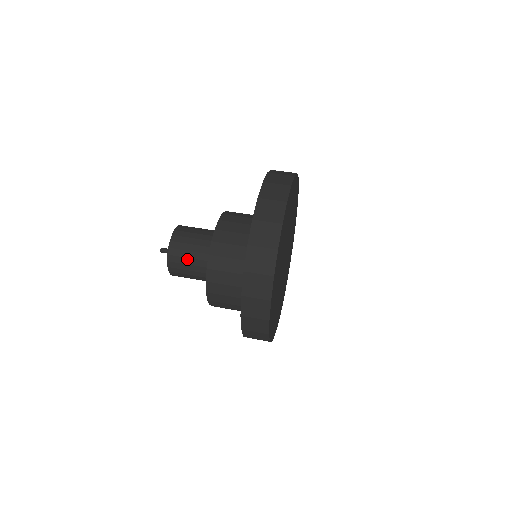
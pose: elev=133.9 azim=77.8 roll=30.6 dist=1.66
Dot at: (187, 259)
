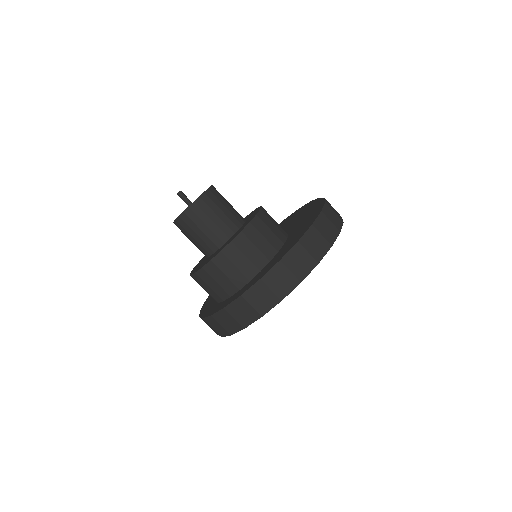
Dot at: (198, 229)
